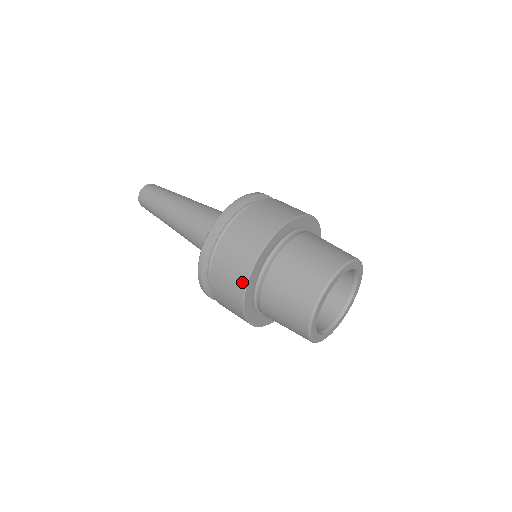
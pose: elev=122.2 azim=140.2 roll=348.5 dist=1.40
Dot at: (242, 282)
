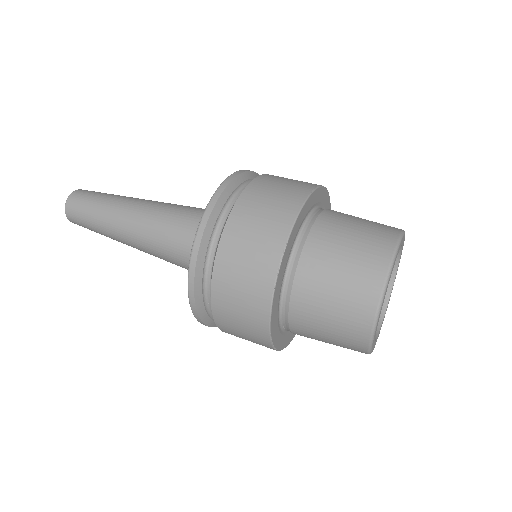
Dot at: (275, 250)
